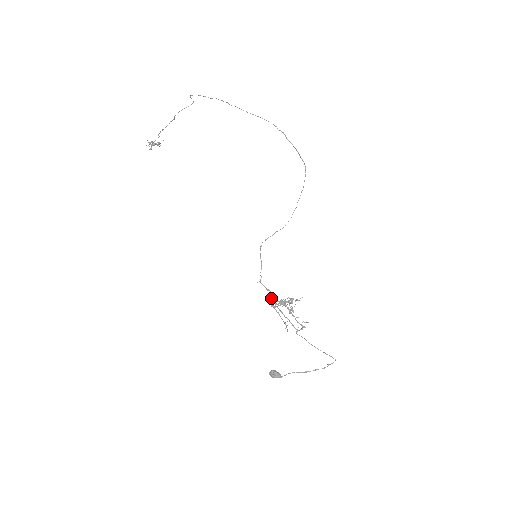
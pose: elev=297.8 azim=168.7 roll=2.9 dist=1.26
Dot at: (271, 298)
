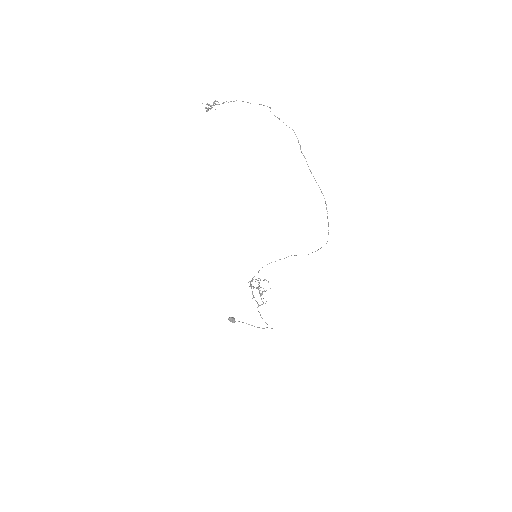
Dot at: occluded
